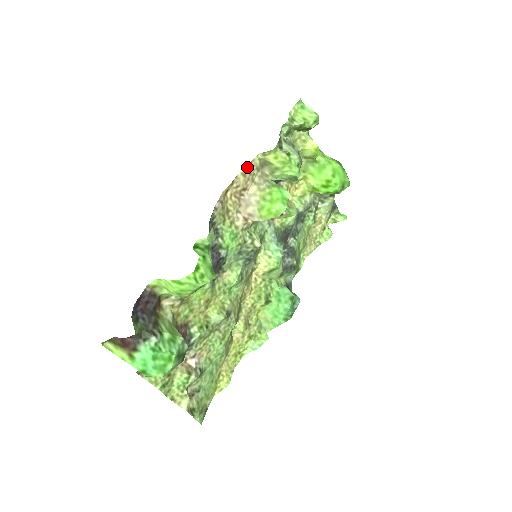
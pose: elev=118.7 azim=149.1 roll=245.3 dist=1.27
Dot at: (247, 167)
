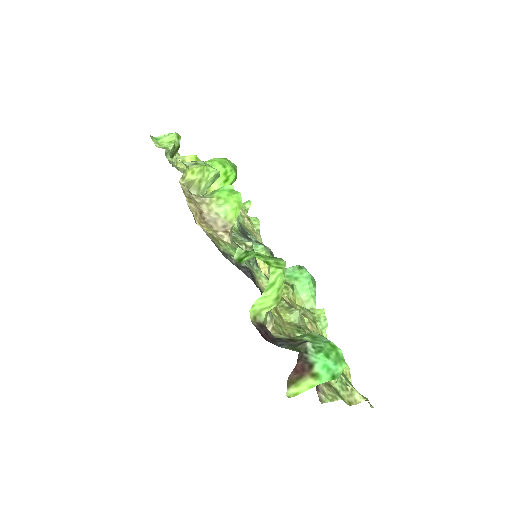
Dot at: (185, 195)
